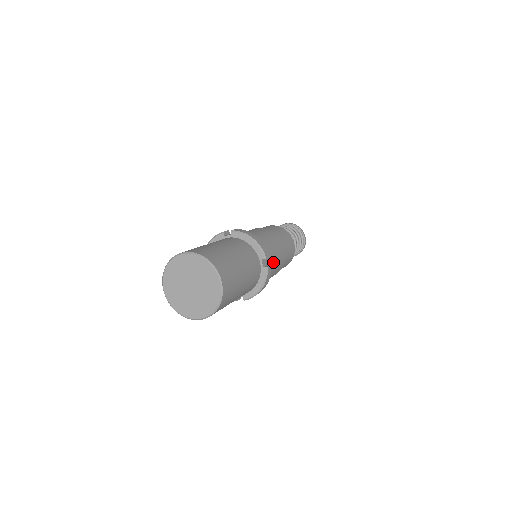
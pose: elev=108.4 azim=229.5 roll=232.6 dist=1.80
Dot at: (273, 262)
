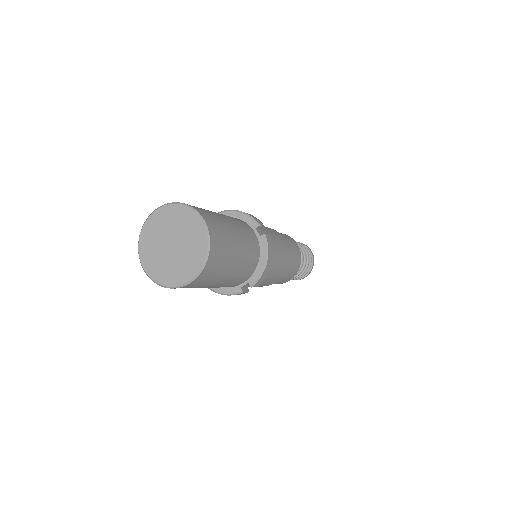
Dot at: (274, 243)
